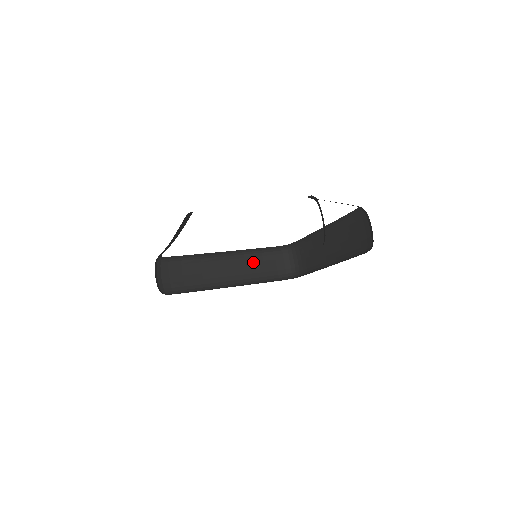
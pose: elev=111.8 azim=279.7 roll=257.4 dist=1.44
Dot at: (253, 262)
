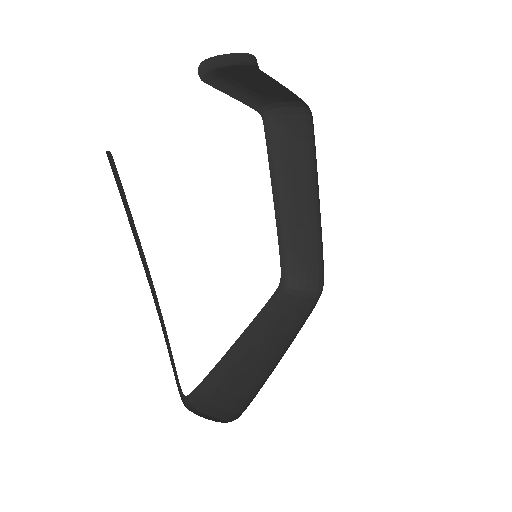
Dot at: (277, 323)
